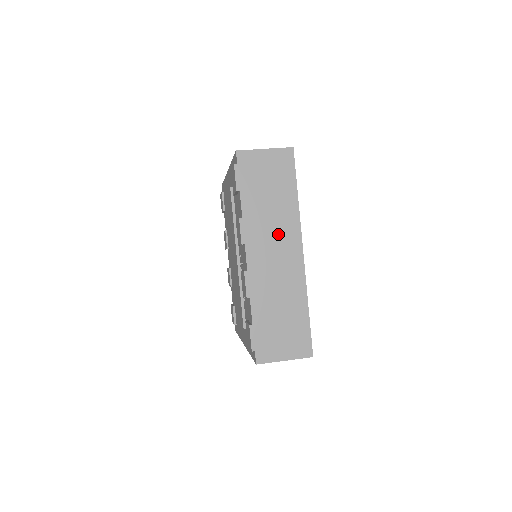
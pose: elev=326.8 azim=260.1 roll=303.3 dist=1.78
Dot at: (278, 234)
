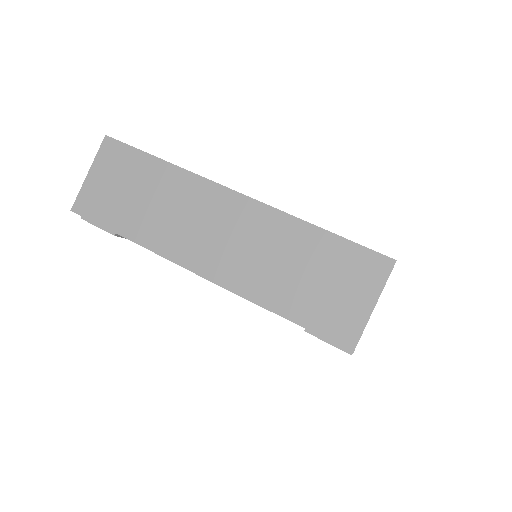
Dot at: occluded
